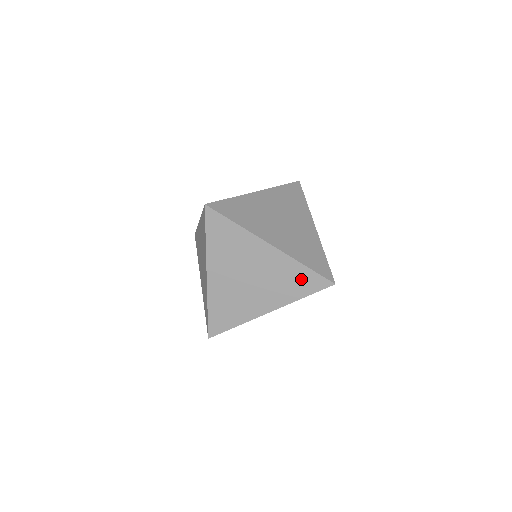
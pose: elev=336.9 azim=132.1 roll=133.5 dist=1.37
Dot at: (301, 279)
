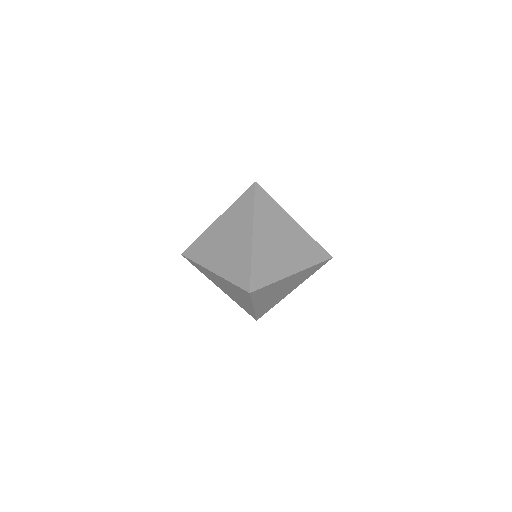
Dot at: (242, 270)
